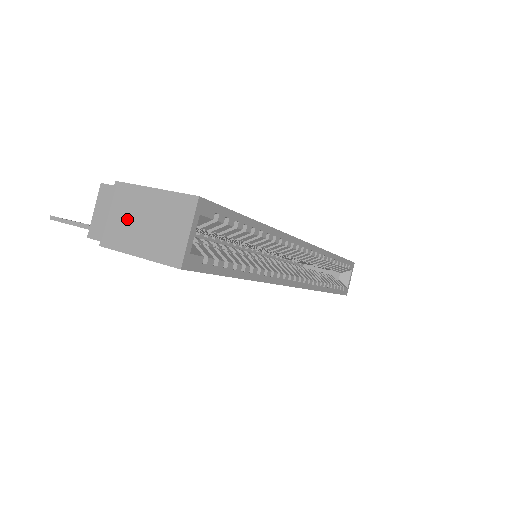
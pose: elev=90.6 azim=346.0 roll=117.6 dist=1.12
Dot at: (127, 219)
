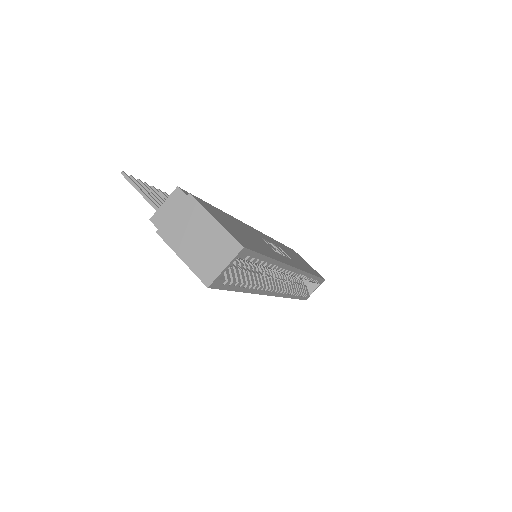
Dot at: (185, 227)
